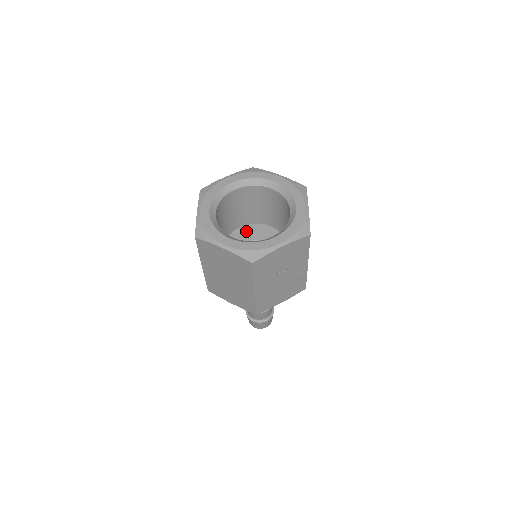
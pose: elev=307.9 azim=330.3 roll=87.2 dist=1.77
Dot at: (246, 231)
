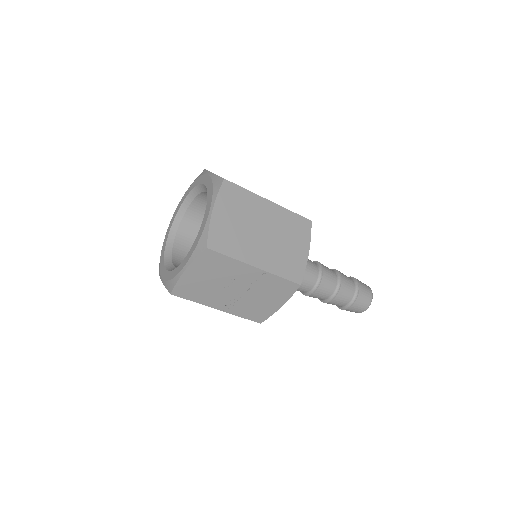
Dot at: occluded
